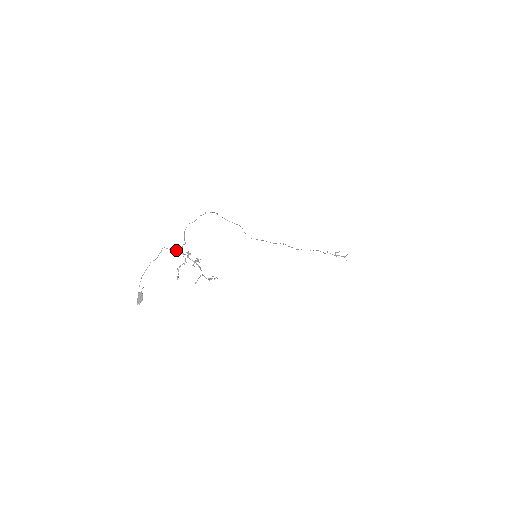
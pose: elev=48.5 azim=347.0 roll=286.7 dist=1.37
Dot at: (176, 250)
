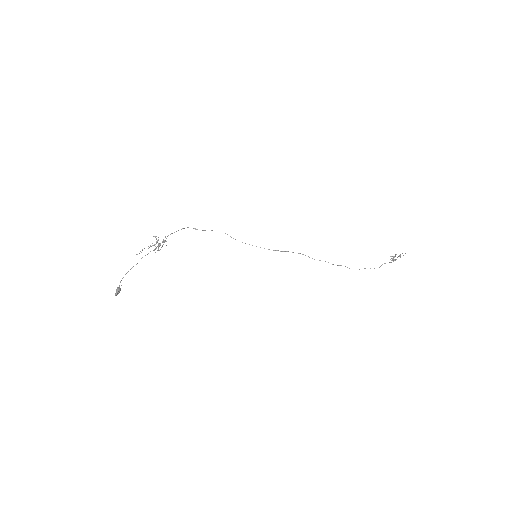
Dot at: occluded
